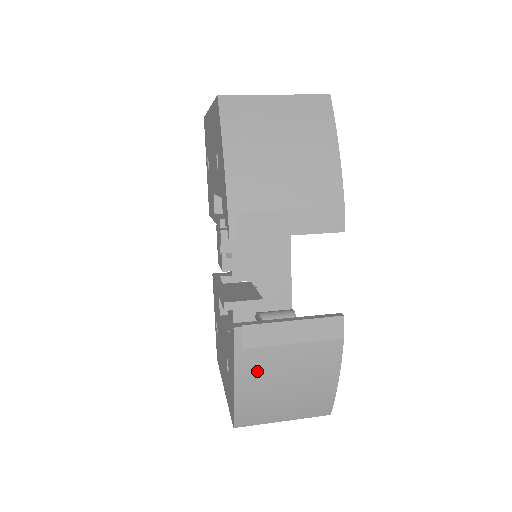
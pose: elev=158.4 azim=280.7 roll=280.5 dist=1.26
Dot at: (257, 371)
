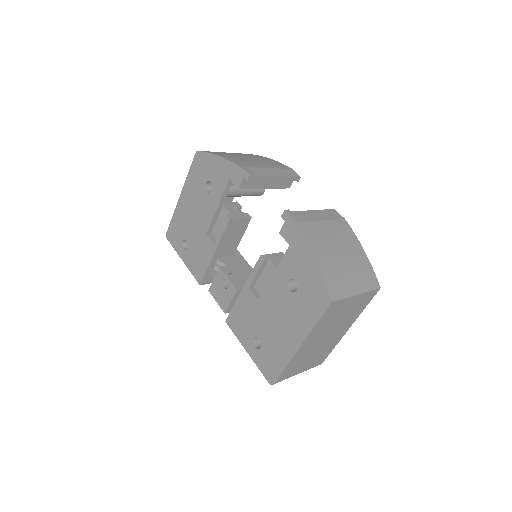
Dot at: (316, 239)
